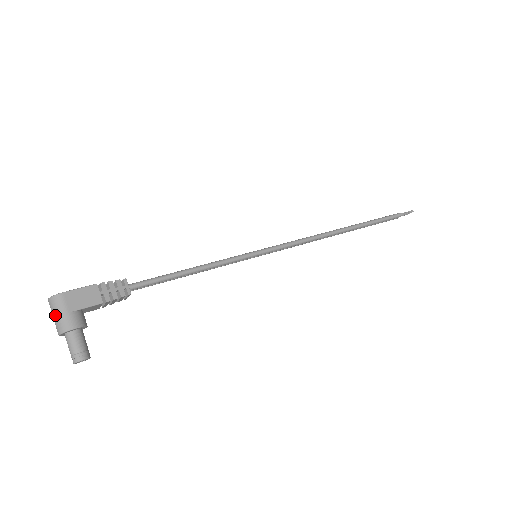
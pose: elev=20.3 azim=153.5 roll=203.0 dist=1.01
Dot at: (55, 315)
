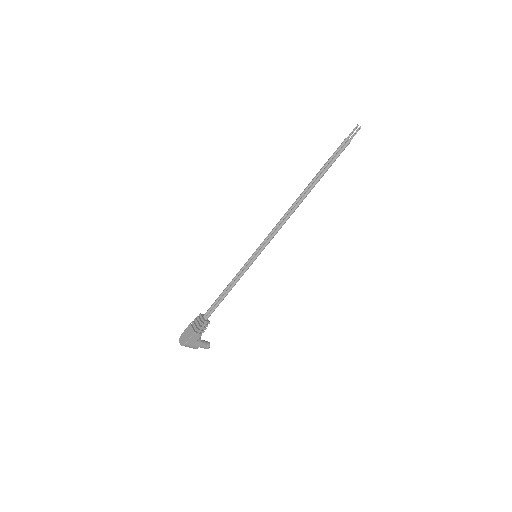
Dot at: occluded
